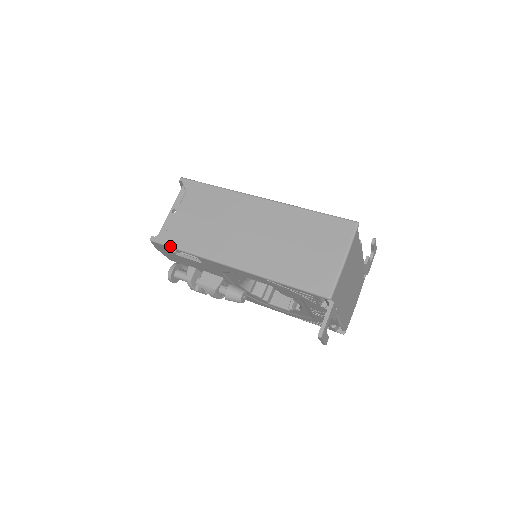
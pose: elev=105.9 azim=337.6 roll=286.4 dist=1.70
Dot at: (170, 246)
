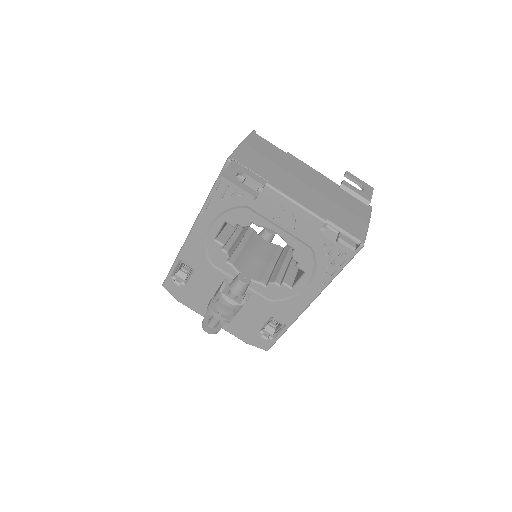
Dot at: (169, 272)
